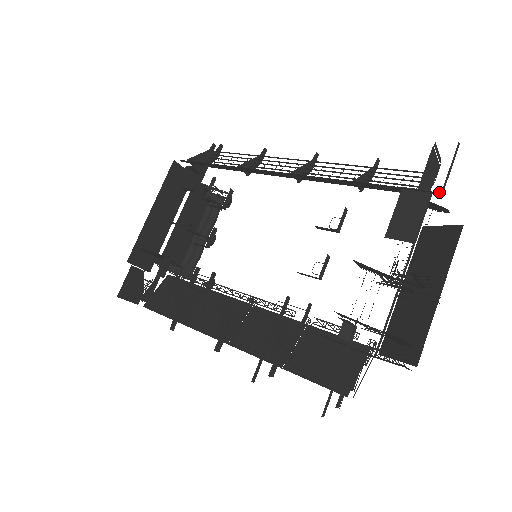
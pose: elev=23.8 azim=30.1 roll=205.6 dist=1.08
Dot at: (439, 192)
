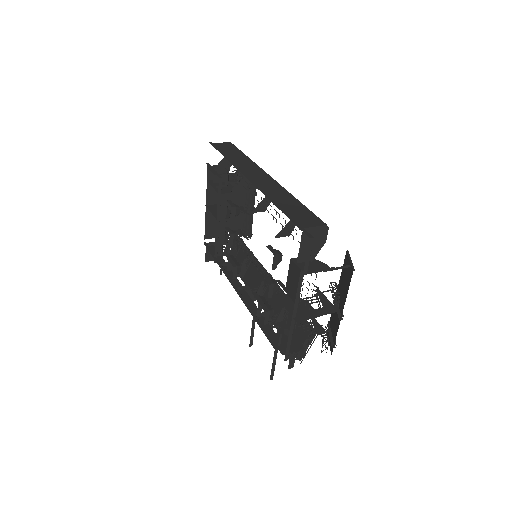
Dot at: occluded
